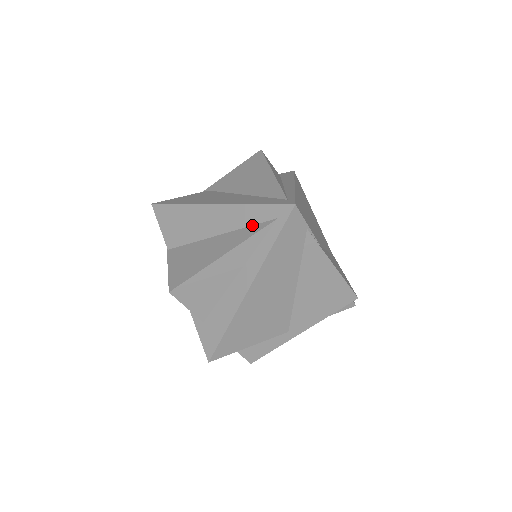
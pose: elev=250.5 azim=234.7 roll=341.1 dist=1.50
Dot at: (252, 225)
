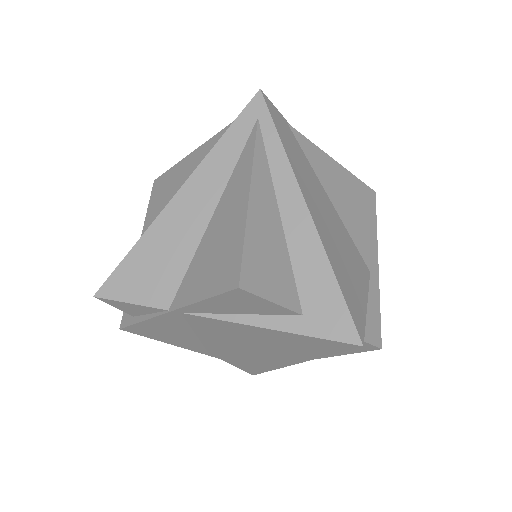
Dot at: (240, 156)
